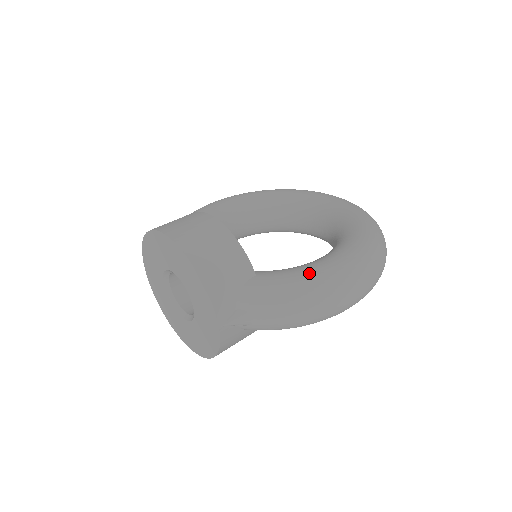
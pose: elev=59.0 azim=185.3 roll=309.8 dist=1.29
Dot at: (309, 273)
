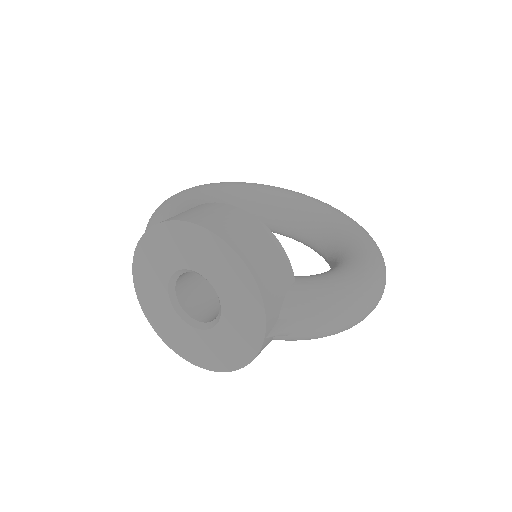
Dot at: (346, 281)
